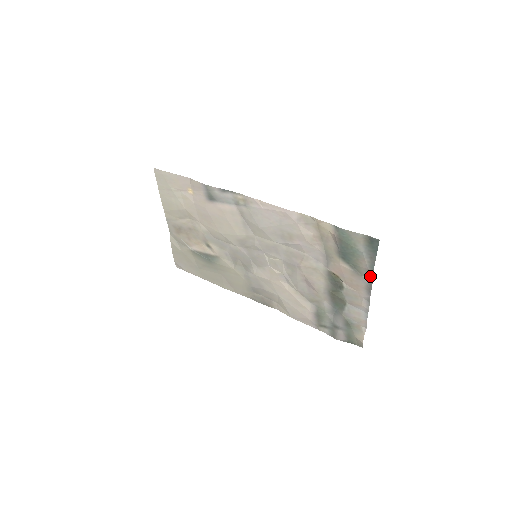
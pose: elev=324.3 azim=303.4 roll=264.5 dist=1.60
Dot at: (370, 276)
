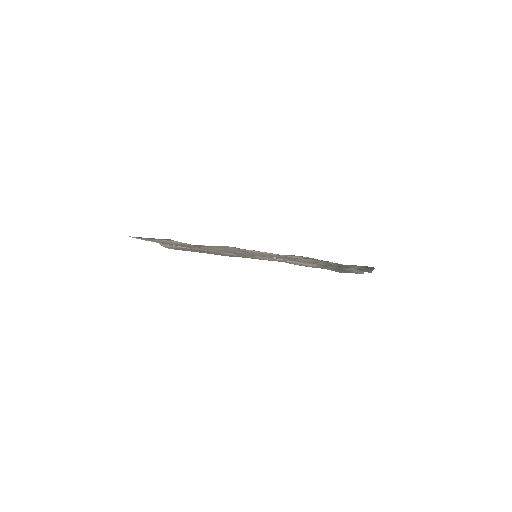
Dot at: occluded
